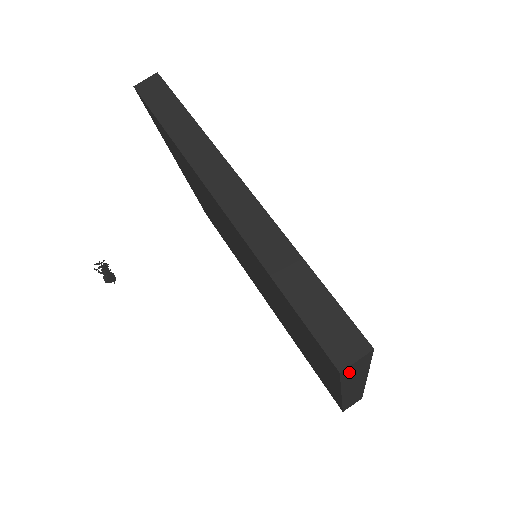
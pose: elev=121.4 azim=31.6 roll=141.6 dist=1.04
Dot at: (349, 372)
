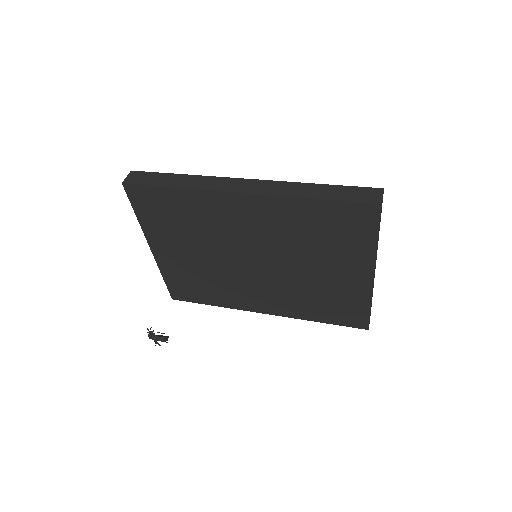
Dot at: occluded
